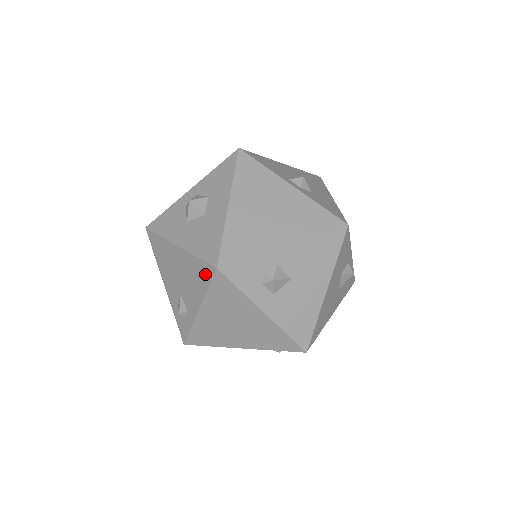
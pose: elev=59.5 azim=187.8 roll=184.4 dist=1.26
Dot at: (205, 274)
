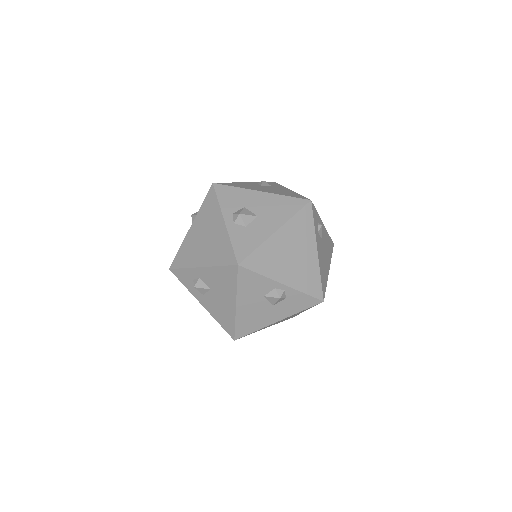
Dot at: occluded
